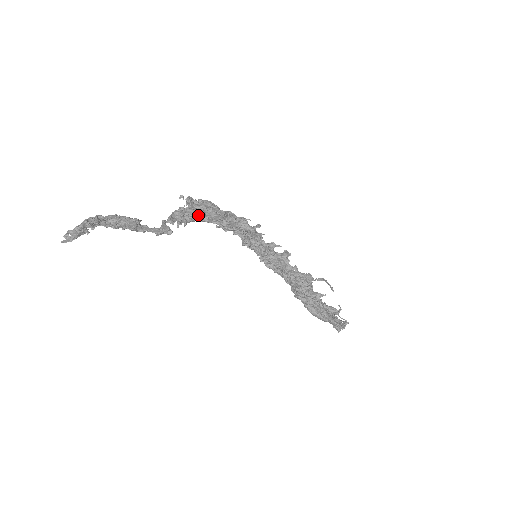
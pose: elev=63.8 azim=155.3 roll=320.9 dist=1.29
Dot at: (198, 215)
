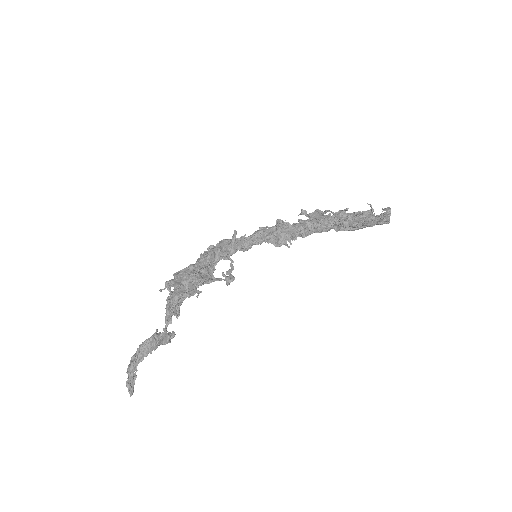
Dot at: (180, 298)
